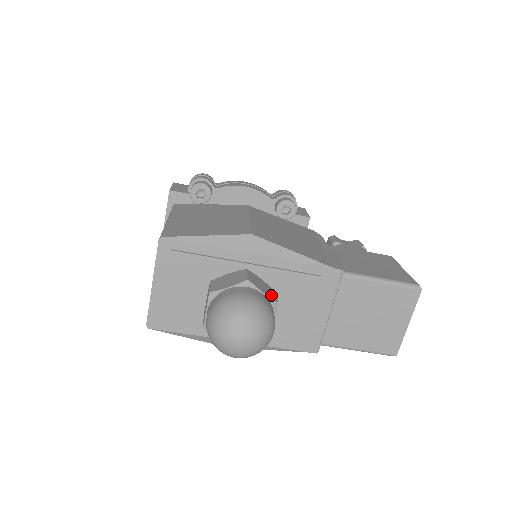
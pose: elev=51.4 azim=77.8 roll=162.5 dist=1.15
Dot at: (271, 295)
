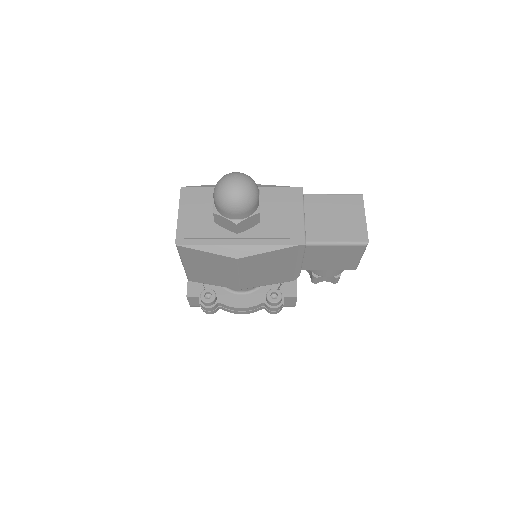
Dot at: occluded
